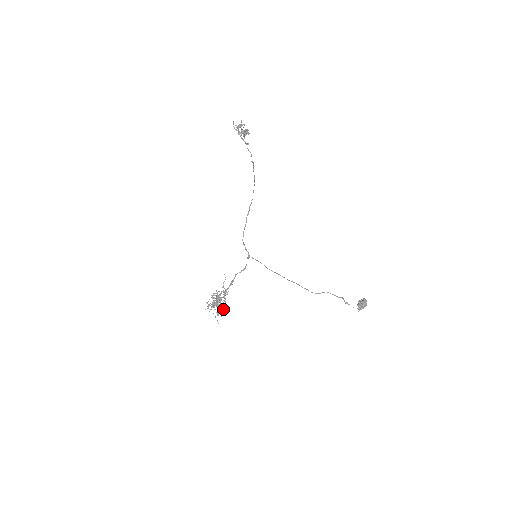
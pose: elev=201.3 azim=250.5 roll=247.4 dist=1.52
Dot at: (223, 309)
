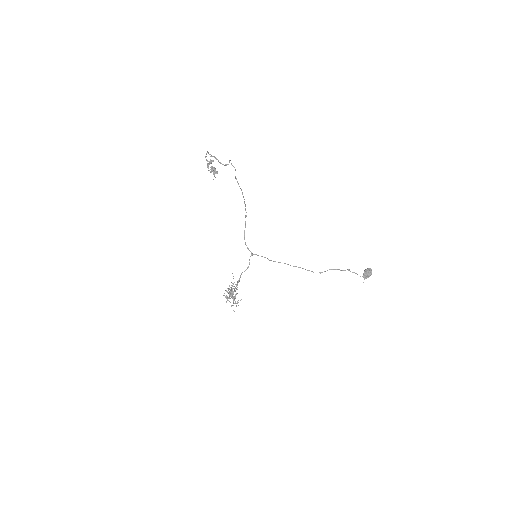
Dot at: occluded
